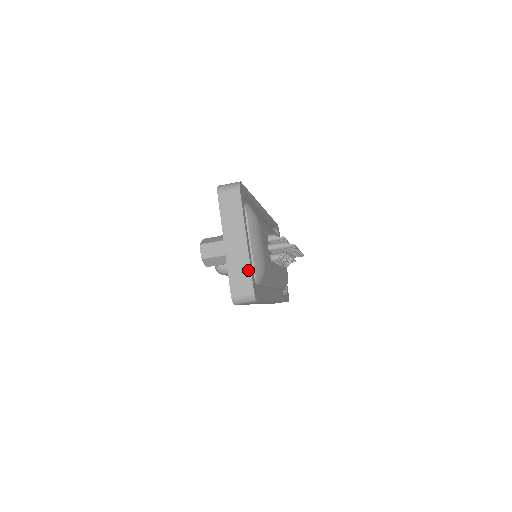
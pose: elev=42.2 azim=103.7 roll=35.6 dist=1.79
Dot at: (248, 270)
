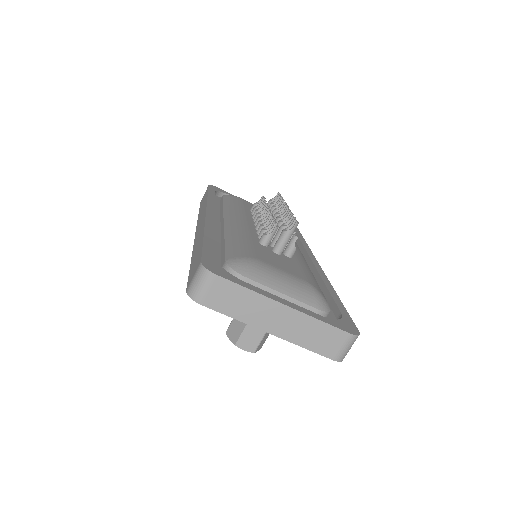
Dot at: (323, 326)
